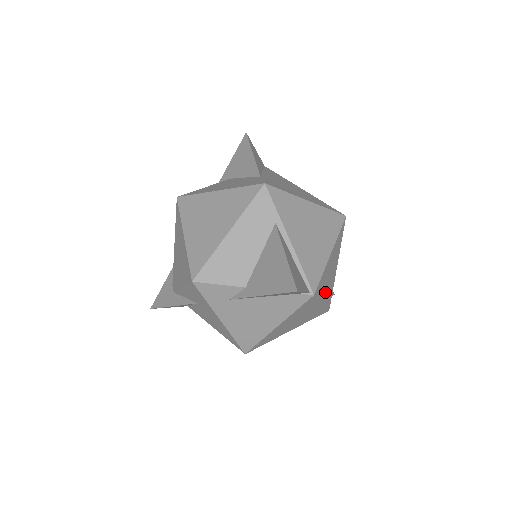
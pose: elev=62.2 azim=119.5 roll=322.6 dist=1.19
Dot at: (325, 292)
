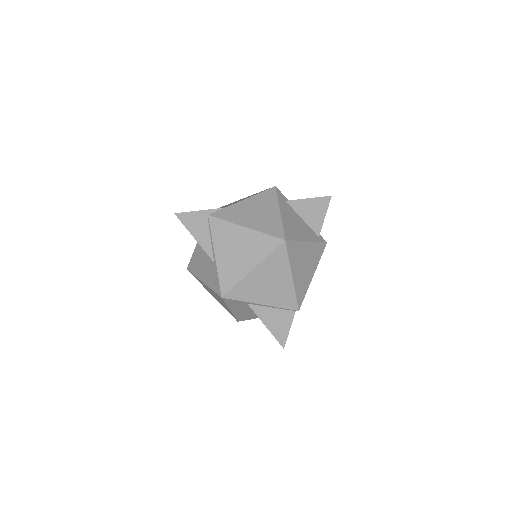
Dot at: (310, 272)
